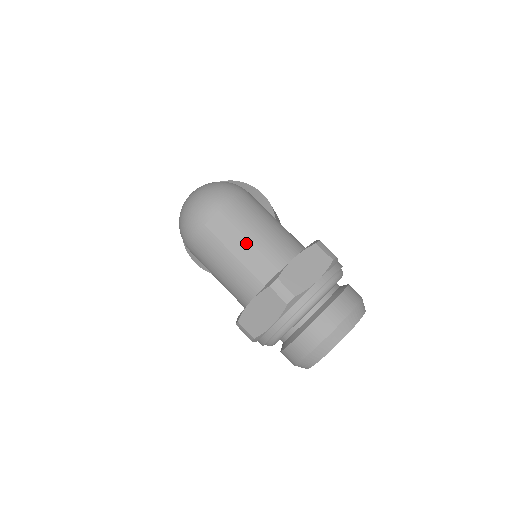
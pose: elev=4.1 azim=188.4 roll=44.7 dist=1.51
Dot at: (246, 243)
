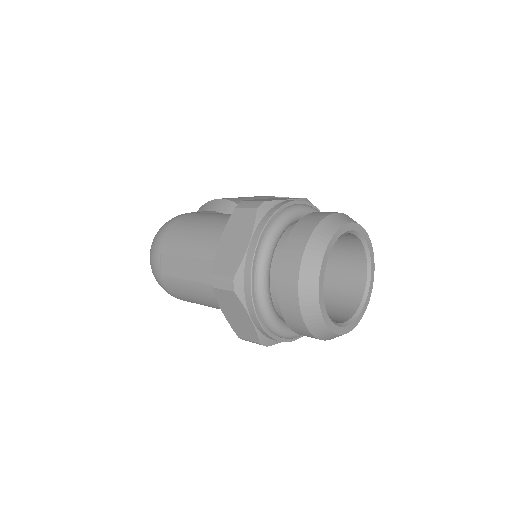
Dot at: (191, 262)
